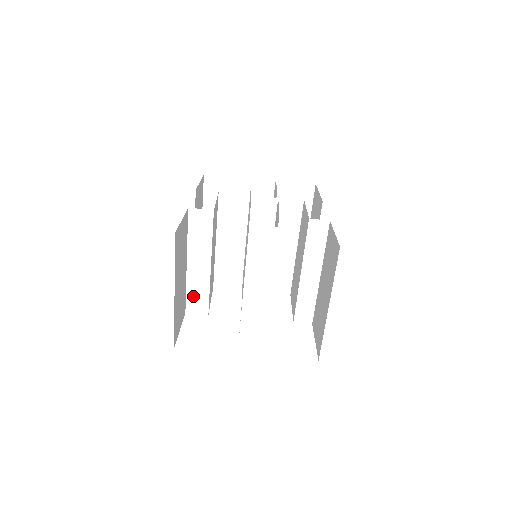
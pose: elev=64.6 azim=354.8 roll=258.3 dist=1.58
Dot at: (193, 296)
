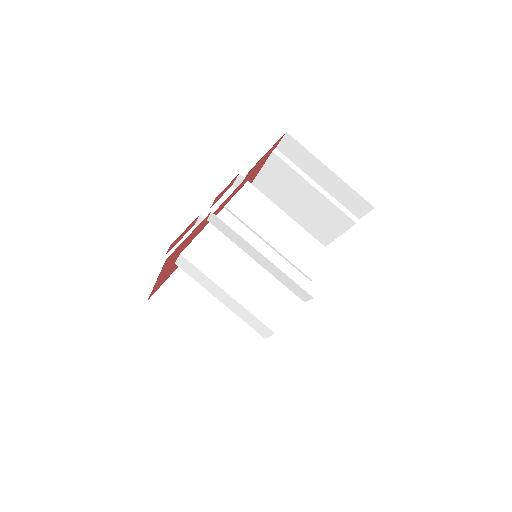
Dot at: occluded
